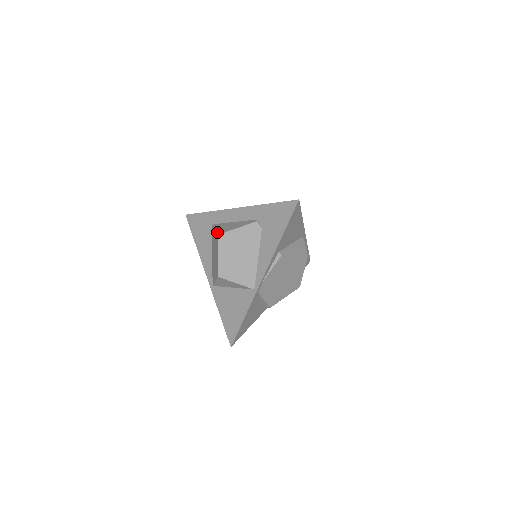
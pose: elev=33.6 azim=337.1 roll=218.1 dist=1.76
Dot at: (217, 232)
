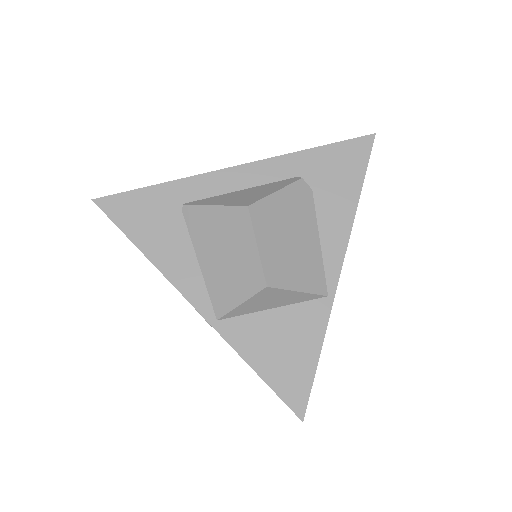
Dot at: (235, 204)
